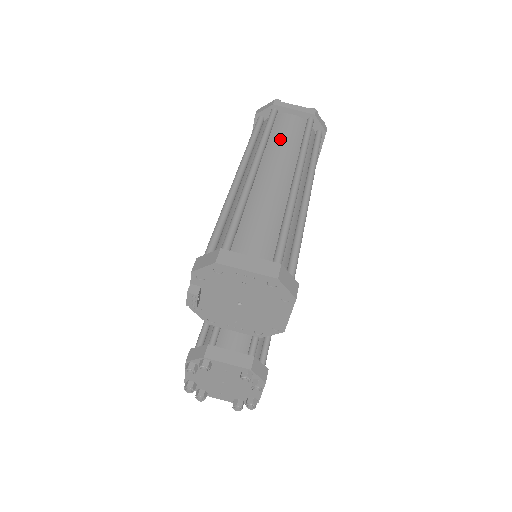
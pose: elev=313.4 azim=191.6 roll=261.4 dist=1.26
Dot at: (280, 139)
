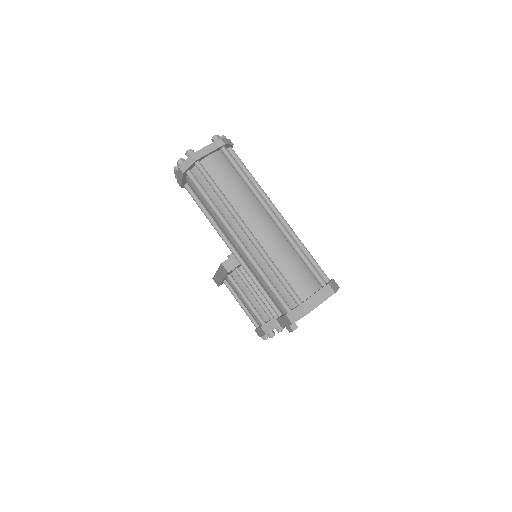
Dot at: (230, 189)
